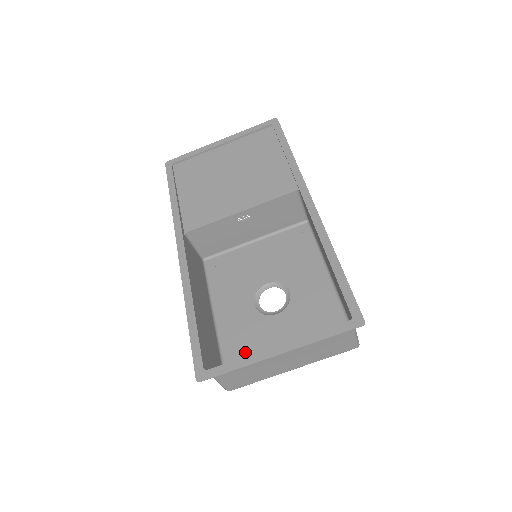
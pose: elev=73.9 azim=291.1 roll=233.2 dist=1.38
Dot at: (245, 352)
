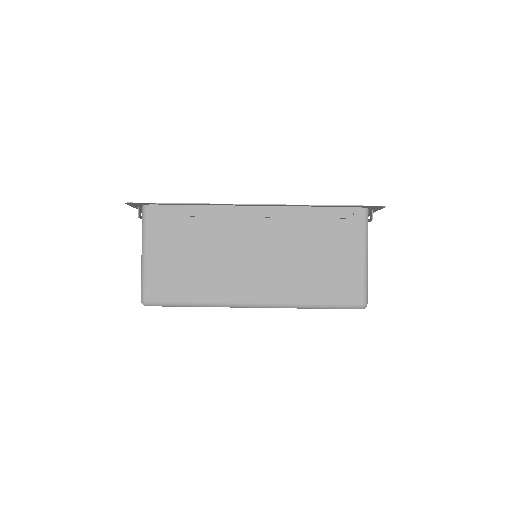
Dot at: occluded
